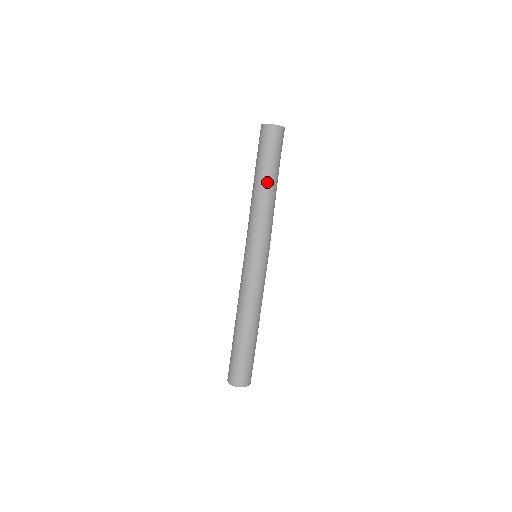
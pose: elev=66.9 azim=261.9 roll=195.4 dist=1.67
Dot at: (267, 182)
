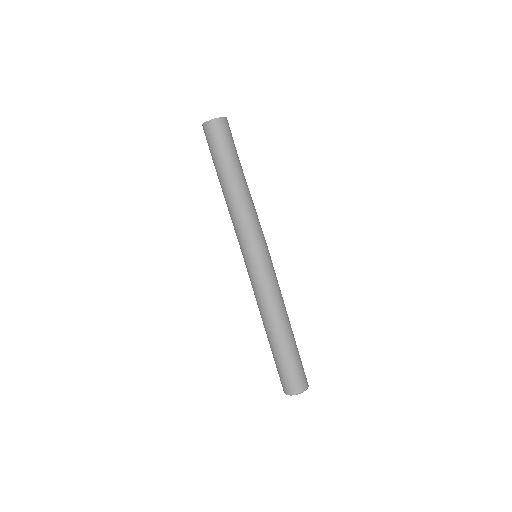
Dot at: (234, 178)
